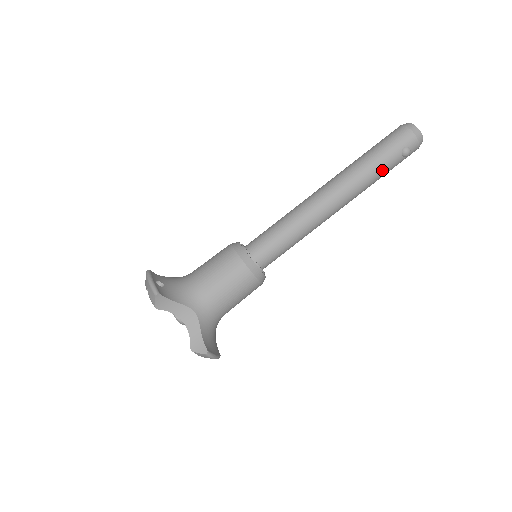
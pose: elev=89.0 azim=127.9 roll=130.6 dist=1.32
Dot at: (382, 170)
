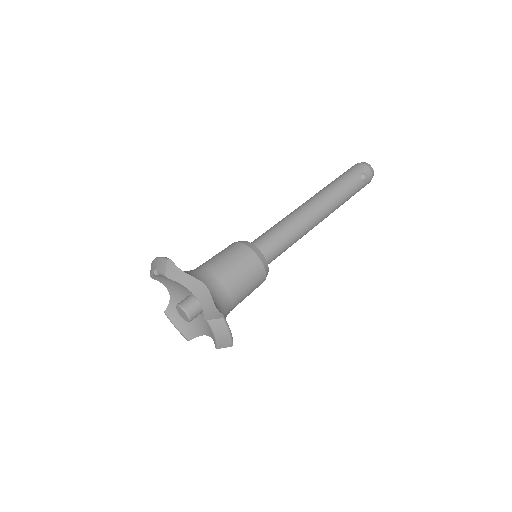
Dot at: (349, 188)
